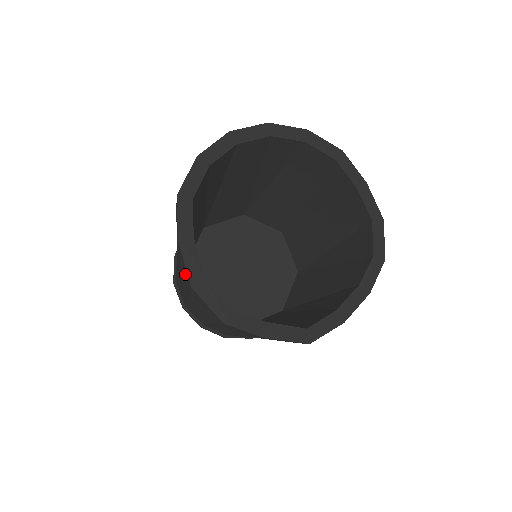
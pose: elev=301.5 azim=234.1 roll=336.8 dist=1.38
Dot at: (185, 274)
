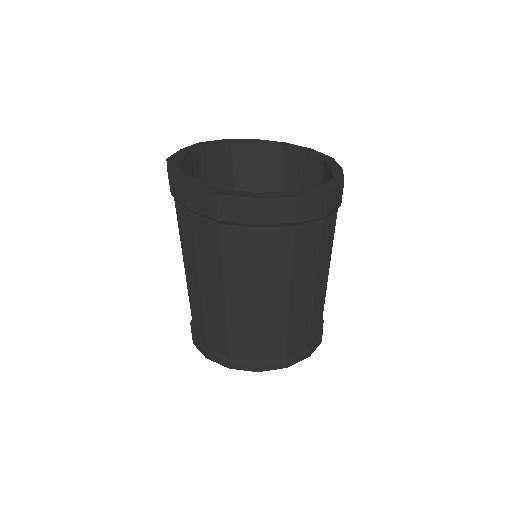
Dot at: occluded
